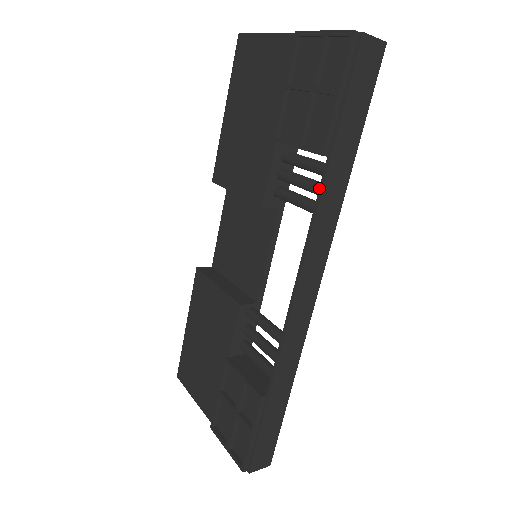
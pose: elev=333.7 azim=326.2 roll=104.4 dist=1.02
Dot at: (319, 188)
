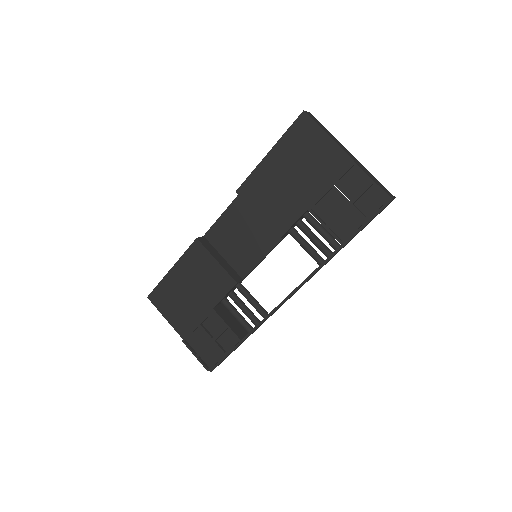
Dot at: (329, 256)
